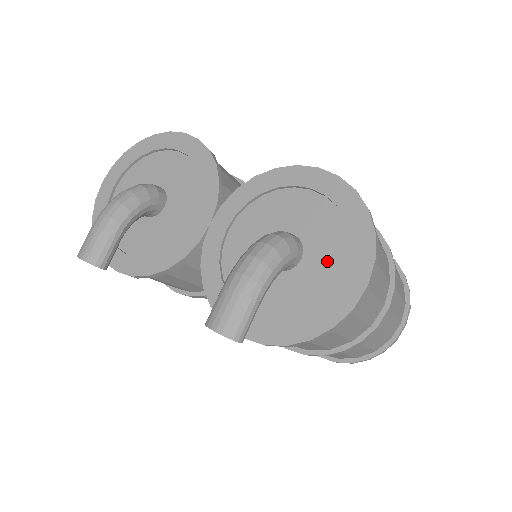
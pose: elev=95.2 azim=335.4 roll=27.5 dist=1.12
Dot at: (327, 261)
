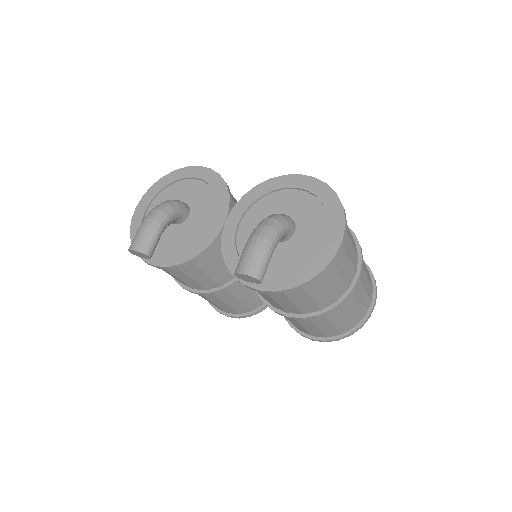
Dot at: (313, 231)
